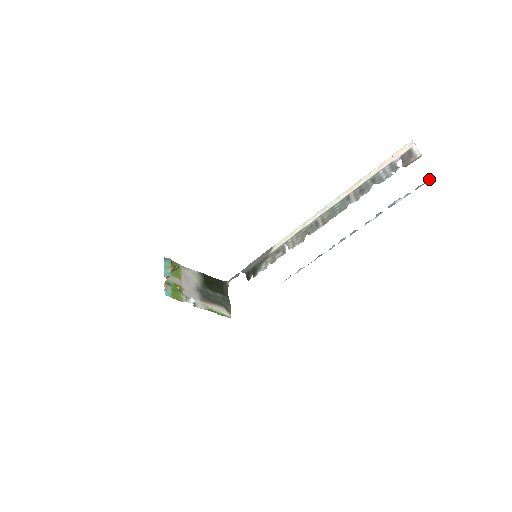
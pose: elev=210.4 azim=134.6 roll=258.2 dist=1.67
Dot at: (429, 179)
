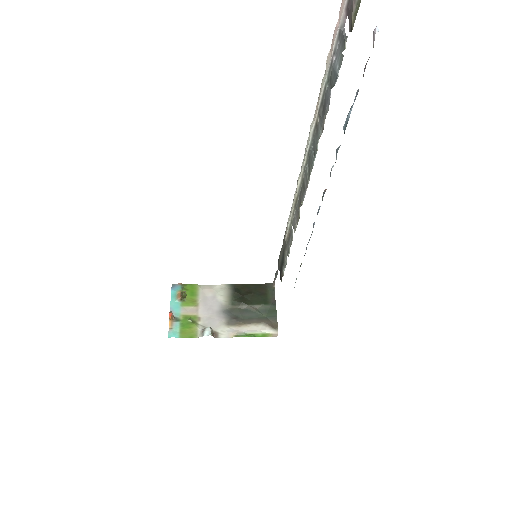
Dot at: occluded
